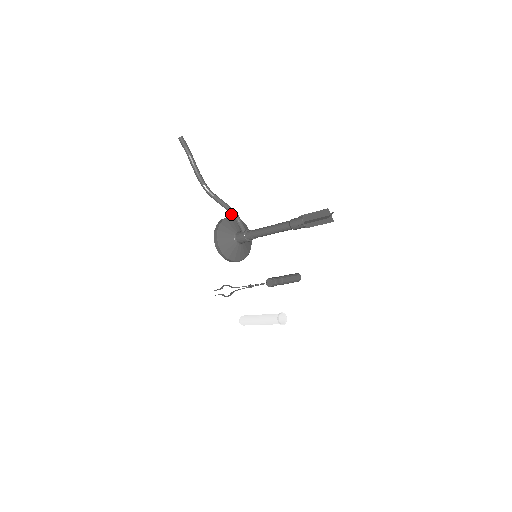
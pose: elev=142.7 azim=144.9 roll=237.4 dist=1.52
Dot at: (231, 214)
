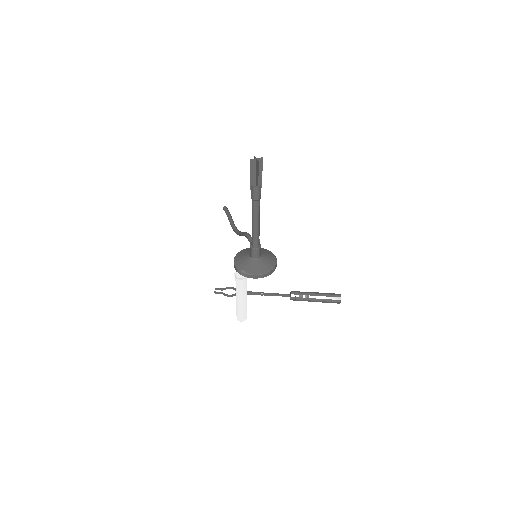
Dot at: (245, 236)
